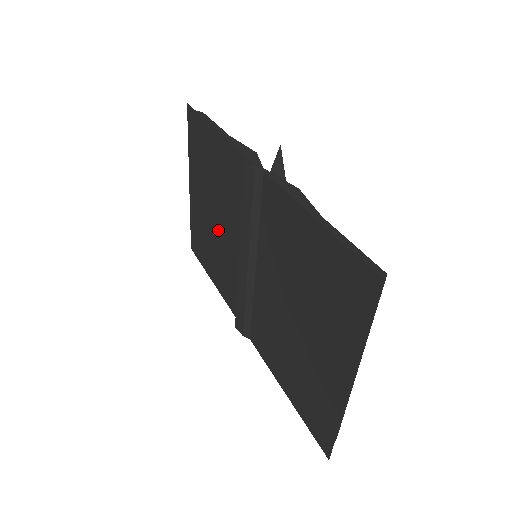
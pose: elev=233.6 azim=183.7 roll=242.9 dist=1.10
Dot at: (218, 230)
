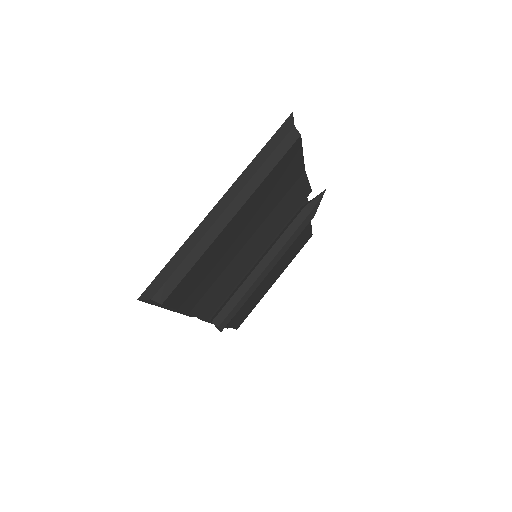
Dot at: occluded
